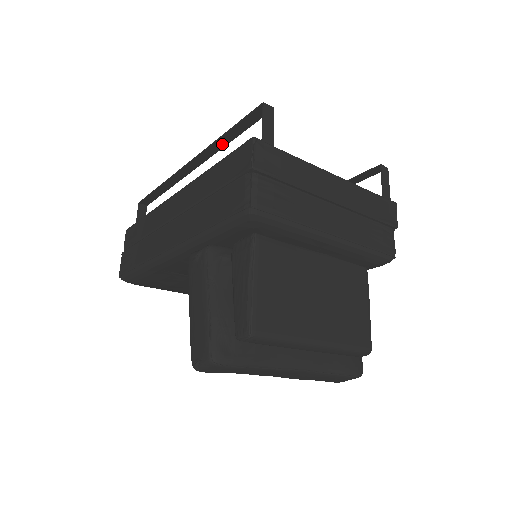
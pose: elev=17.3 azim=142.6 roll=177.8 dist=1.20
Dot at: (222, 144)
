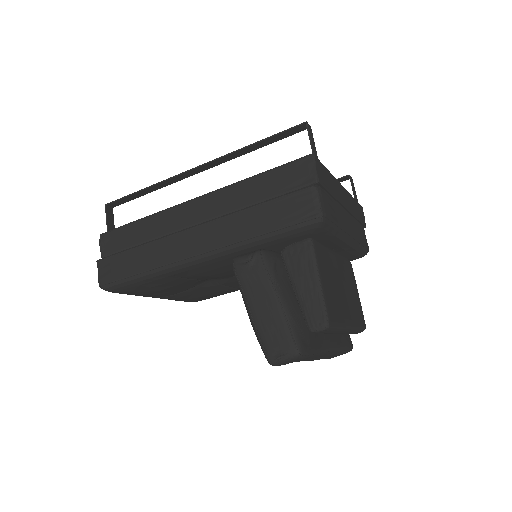
Dot at: (242, 153)
